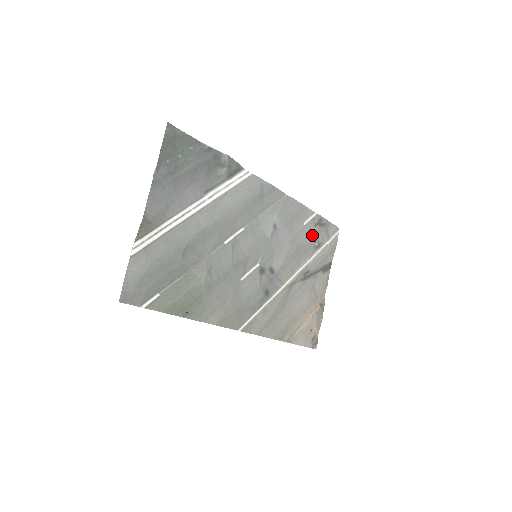
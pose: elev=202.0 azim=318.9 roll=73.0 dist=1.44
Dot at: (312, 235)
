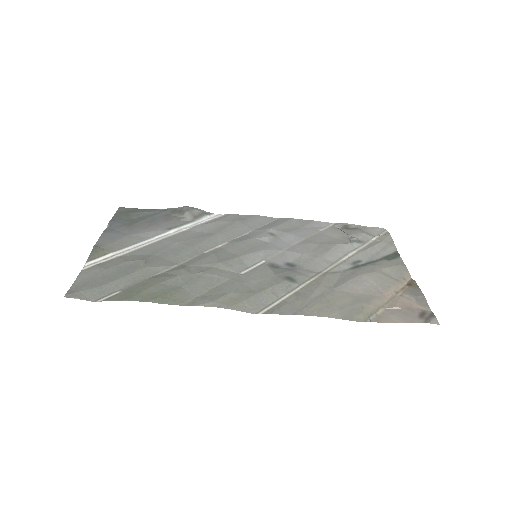
Dot at: (340, 236)
